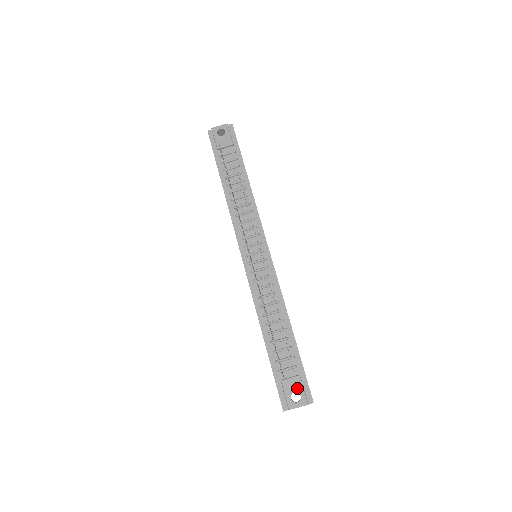
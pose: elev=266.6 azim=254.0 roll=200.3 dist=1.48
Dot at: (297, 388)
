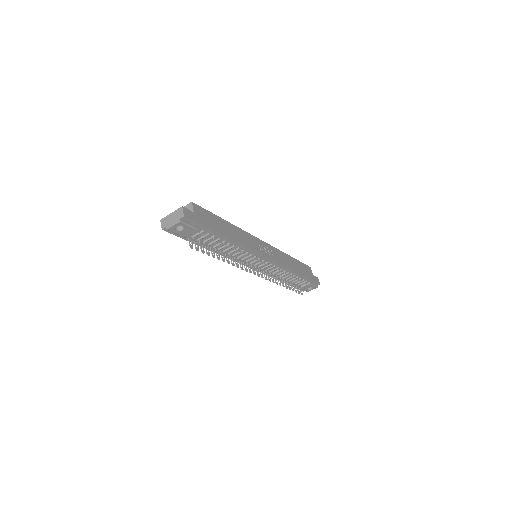
Dot at: occluded
